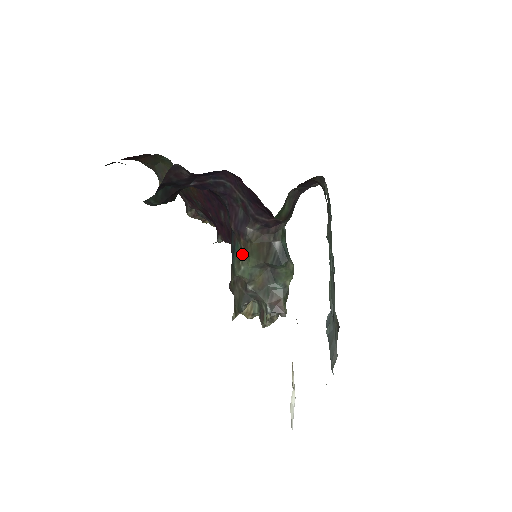
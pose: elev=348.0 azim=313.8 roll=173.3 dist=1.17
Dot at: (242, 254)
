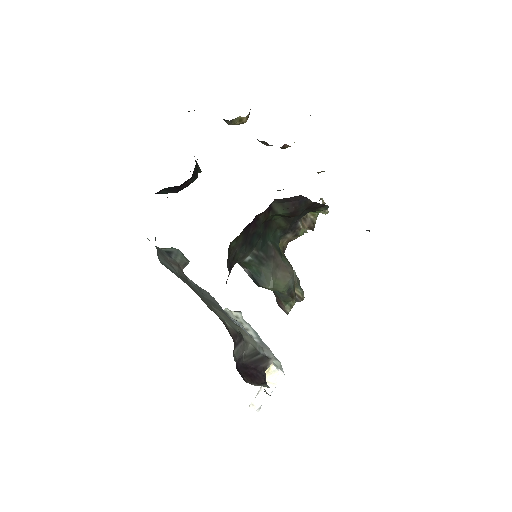
Dot at: occluded
